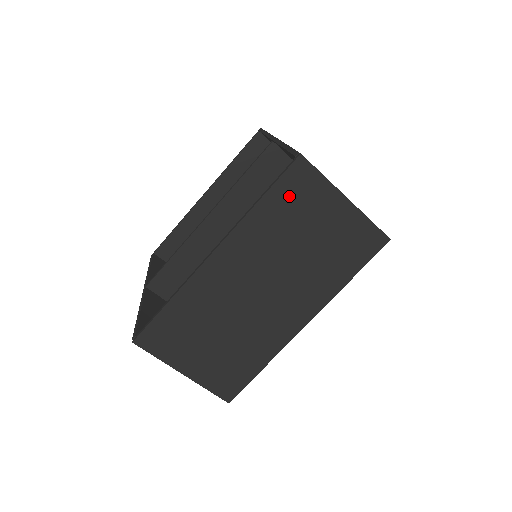
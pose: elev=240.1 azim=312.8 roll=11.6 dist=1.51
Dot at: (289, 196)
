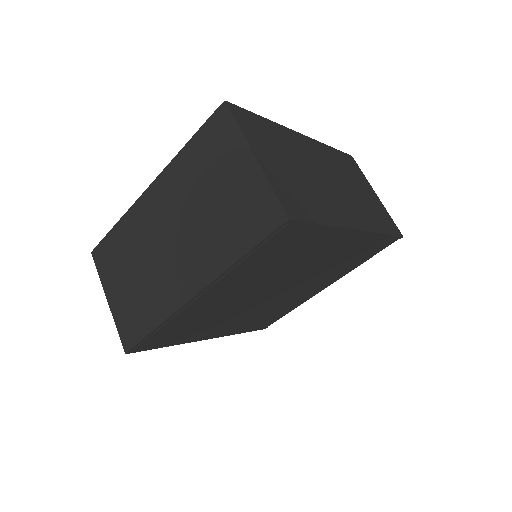
Dot at: (346, 162)
